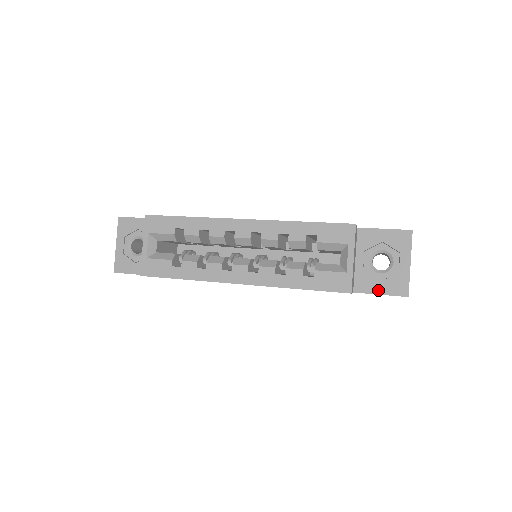
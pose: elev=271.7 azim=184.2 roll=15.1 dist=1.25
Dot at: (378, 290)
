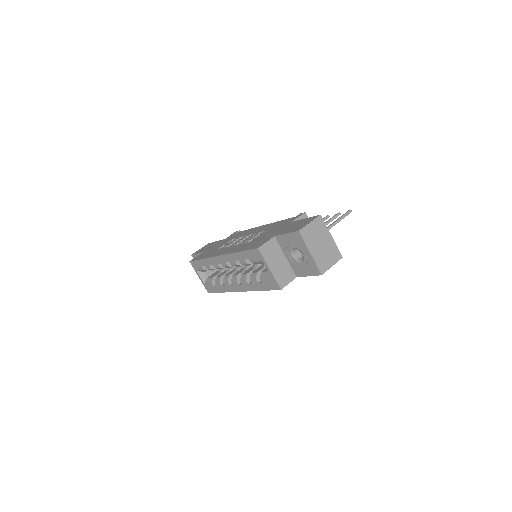
Dot at: (306, 274)
